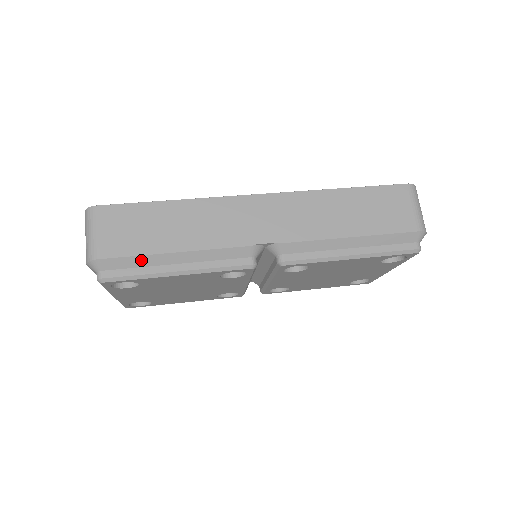
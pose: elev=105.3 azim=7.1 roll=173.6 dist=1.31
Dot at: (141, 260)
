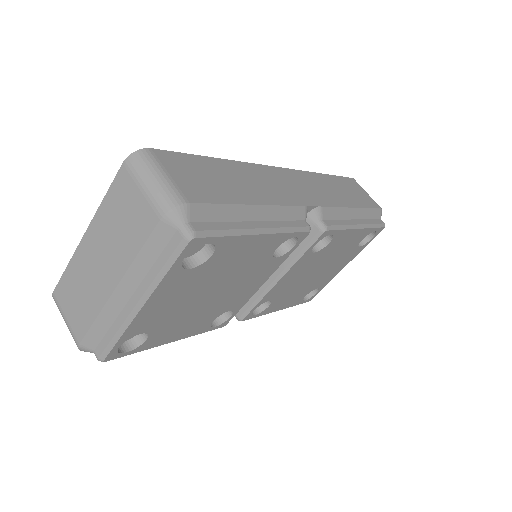
Dot at: (227, 211)
